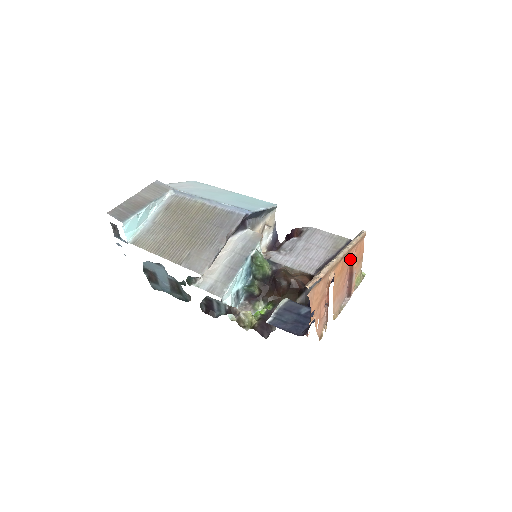
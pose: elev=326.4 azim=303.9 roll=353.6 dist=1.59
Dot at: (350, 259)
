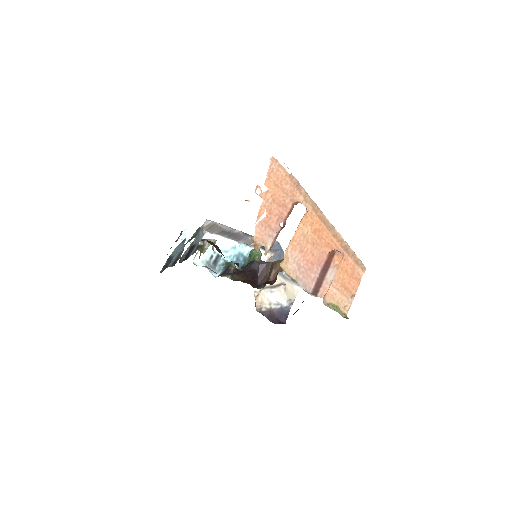
Dot at: (334, 250)
